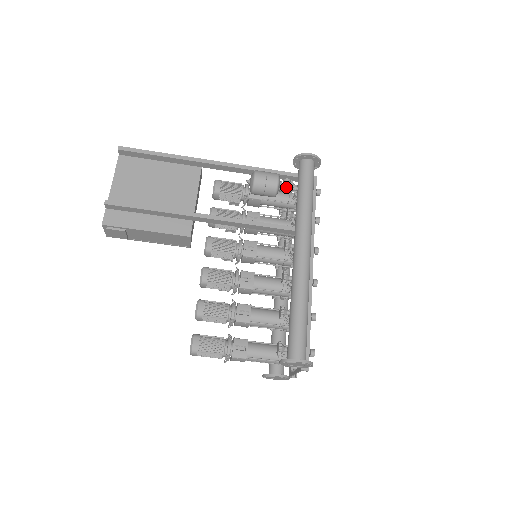
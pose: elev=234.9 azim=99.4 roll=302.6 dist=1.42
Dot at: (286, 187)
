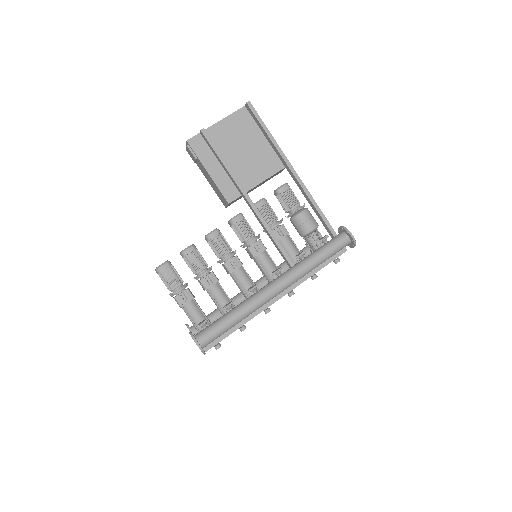
Dot at: (314, 238)
